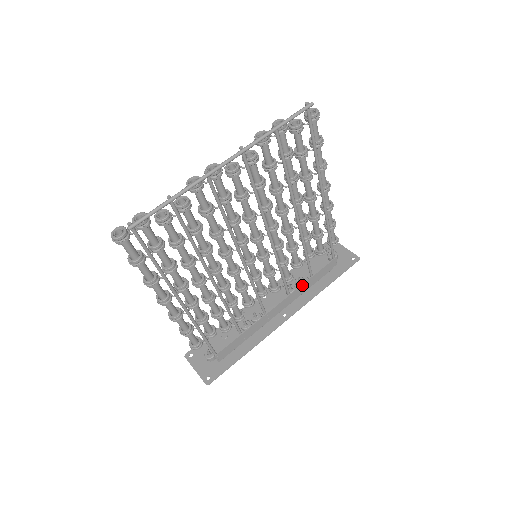
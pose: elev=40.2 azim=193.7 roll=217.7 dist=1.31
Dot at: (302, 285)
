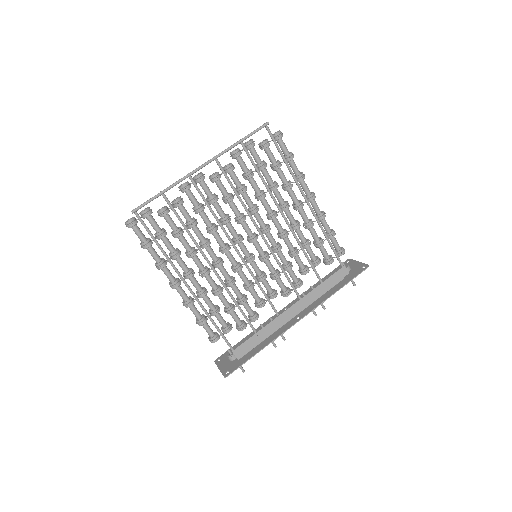
Dot at: (312, 290)
